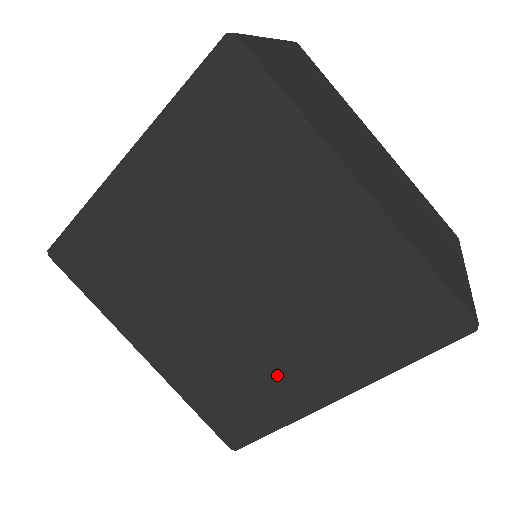
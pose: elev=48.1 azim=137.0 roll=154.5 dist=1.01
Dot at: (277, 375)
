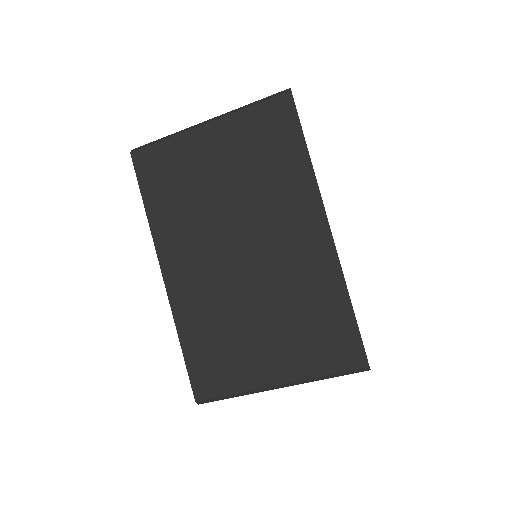
Dot at: occluded
